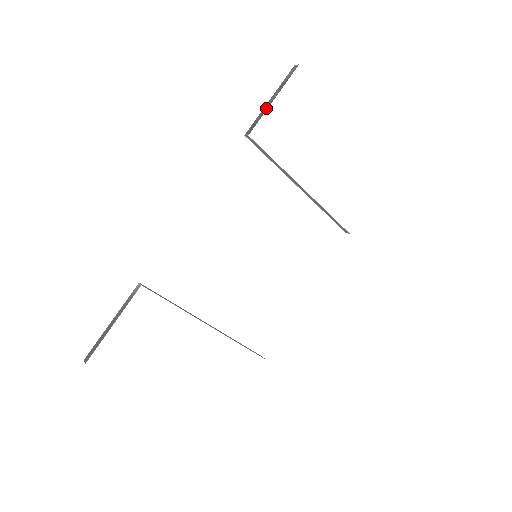
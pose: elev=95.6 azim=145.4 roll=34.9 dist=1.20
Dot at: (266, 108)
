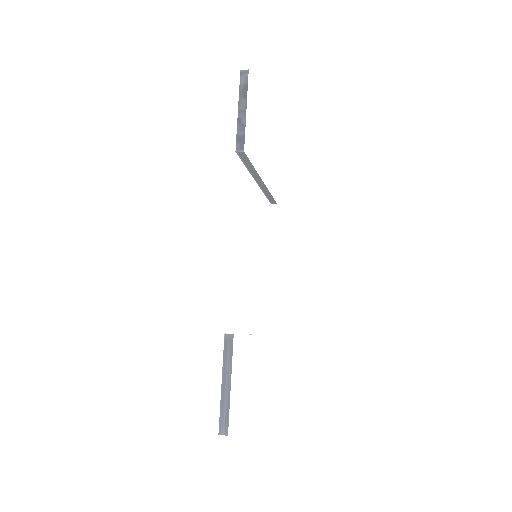
Dot at: (243, 120)
